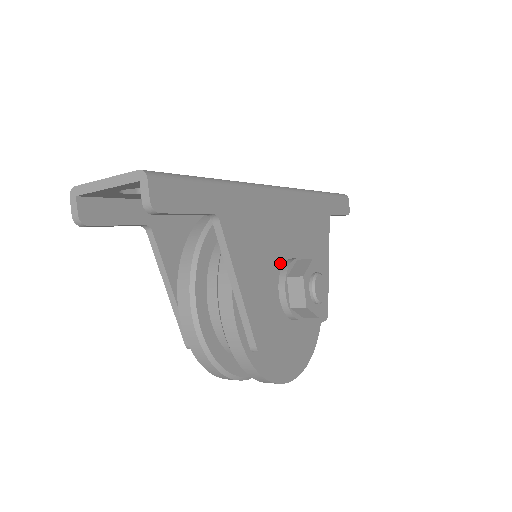
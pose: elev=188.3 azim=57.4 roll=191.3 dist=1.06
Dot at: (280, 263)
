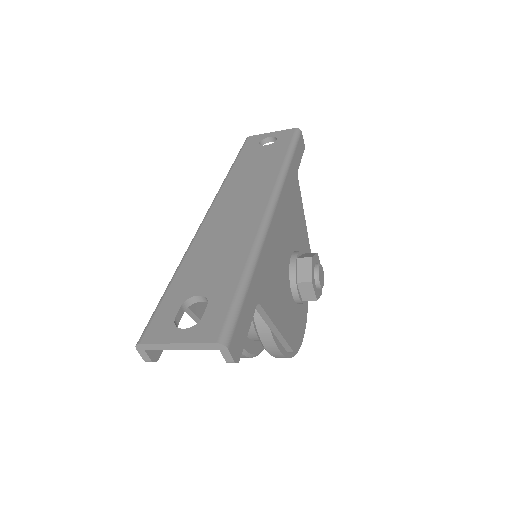
Dot at: (288, 272)
